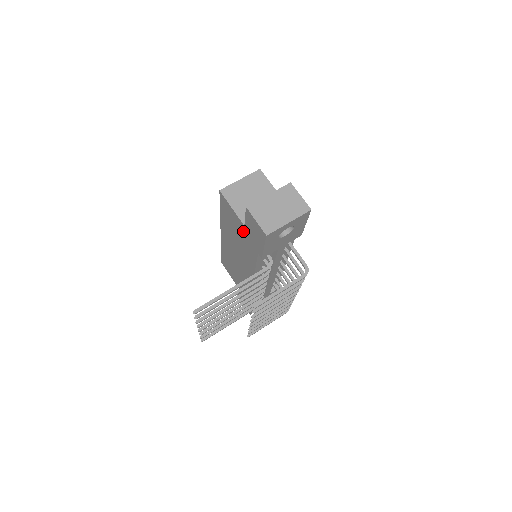
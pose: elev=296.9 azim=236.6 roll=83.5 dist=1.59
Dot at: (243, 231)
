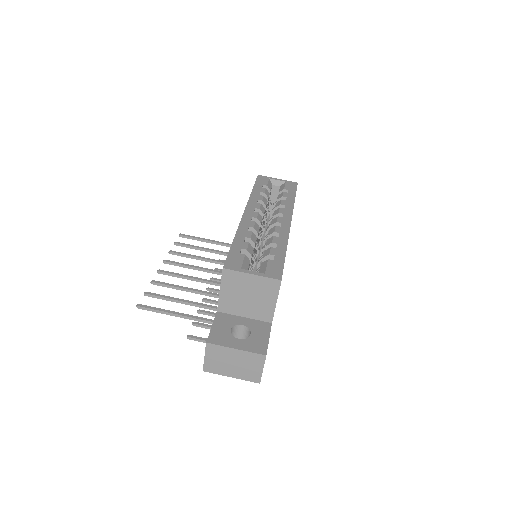
Dot at: occluded
